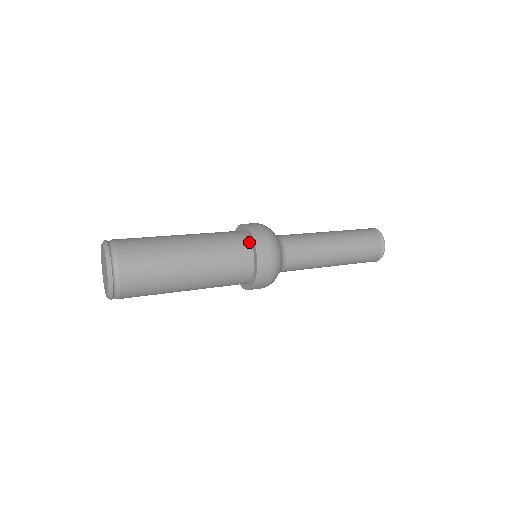
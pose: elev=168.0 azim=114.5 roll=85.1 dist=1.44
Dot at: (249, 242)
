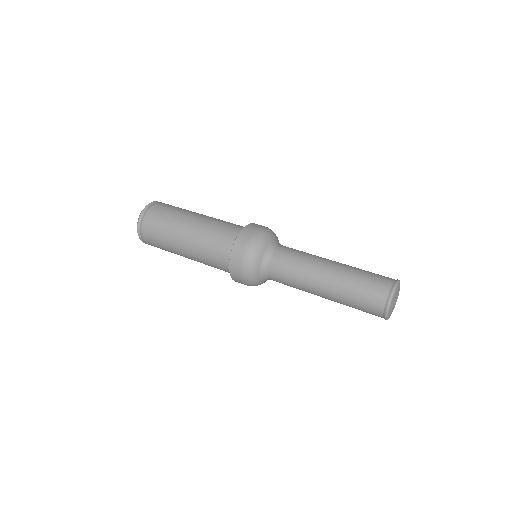
Dot at: occluded
